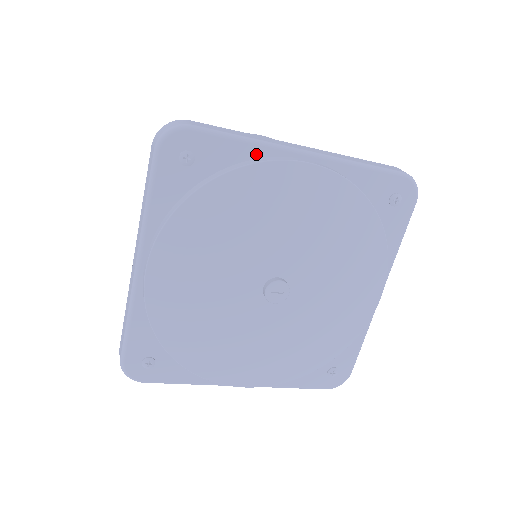
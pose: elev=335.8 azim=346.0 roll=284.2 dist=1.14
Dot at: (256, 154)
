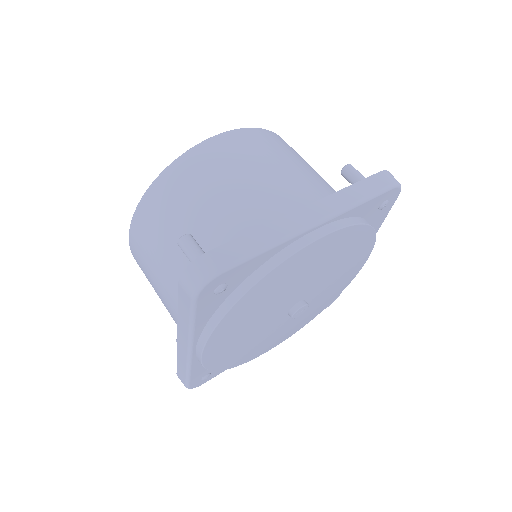
Dot at: (276, 251)
